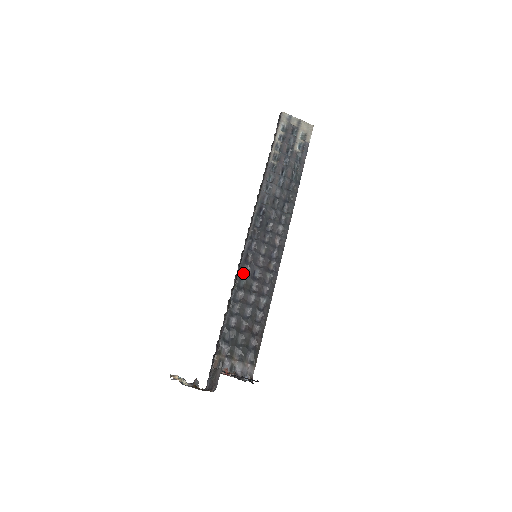
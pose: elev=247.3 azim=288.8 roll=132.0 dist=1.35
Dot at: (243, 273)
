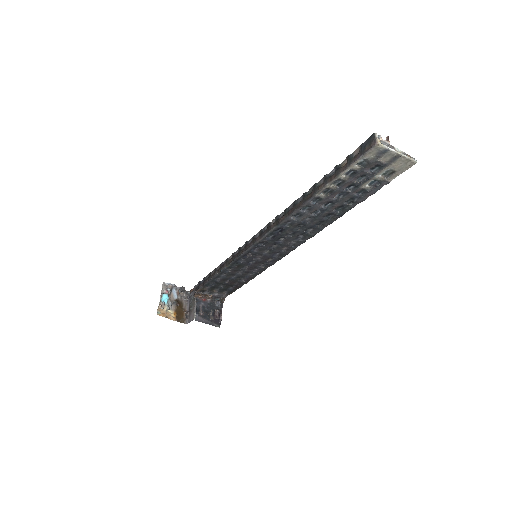
Dot at: (239, 260)
